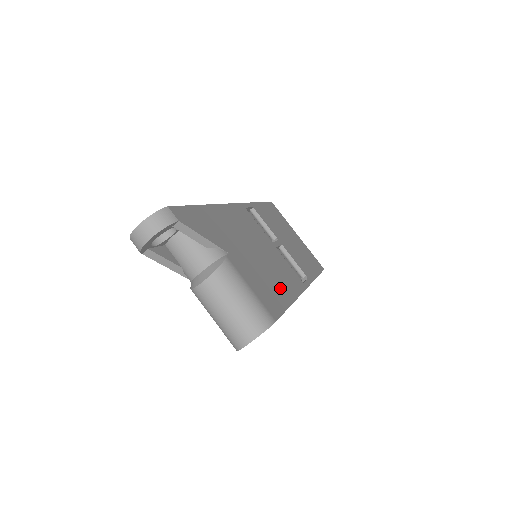
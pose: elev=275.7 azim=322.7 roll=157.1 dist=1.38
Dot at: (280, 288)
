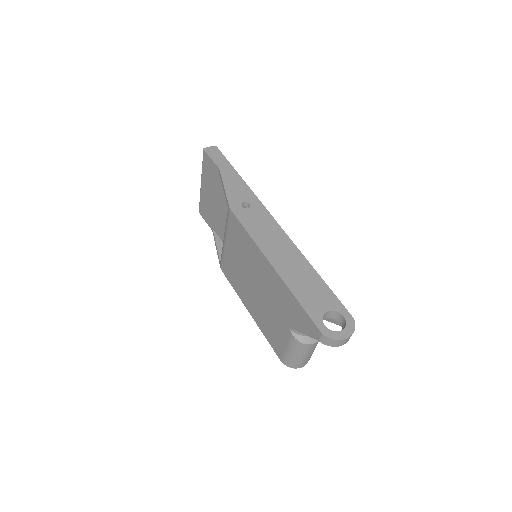
Dot at: occluded
